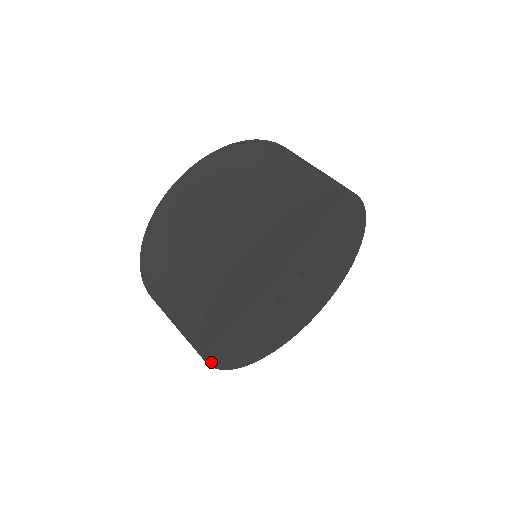
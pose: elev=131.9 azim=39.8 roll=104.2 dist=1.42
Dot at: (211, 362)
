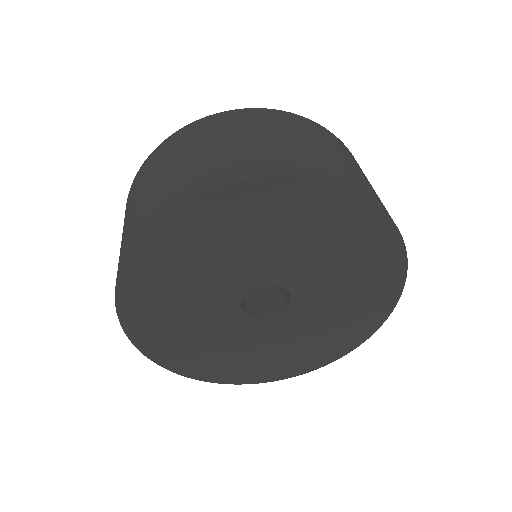
Dot at: (227, 381)
